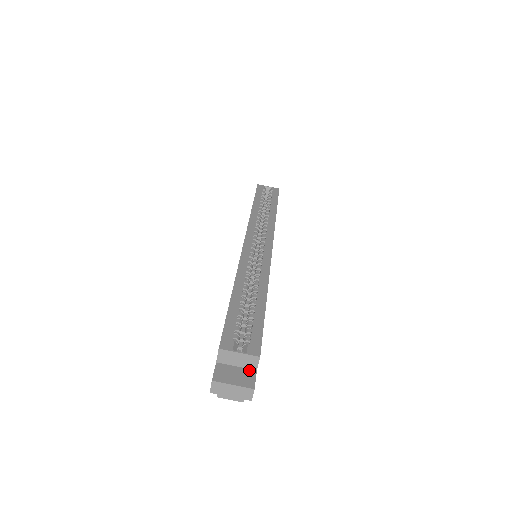
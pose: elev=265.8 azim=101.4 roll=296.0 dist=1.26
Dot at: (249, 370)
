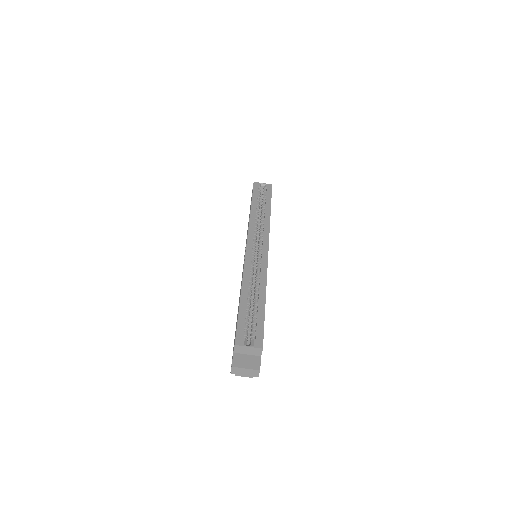
Dot at: (256, 357)
